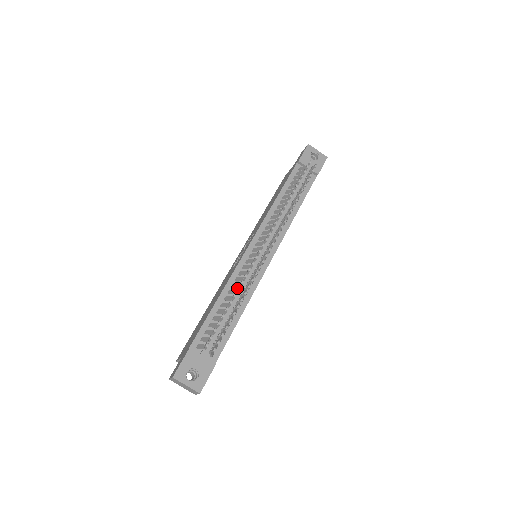
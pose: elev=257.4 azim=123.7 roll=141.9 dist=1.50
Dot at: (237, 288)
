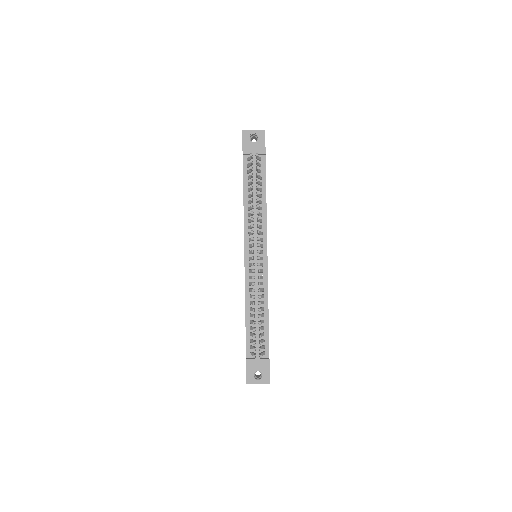
Dot at: occluded
